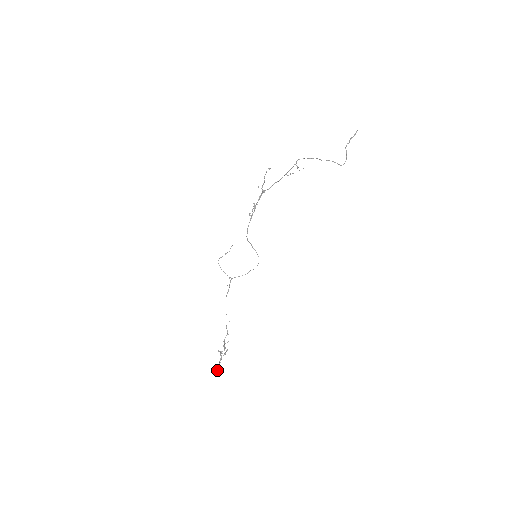
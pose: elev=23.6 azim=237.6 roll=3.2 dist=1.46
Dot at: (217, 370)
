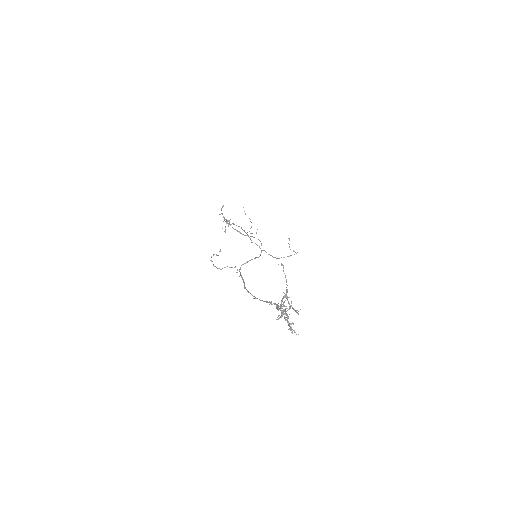
Dot at: occluded
